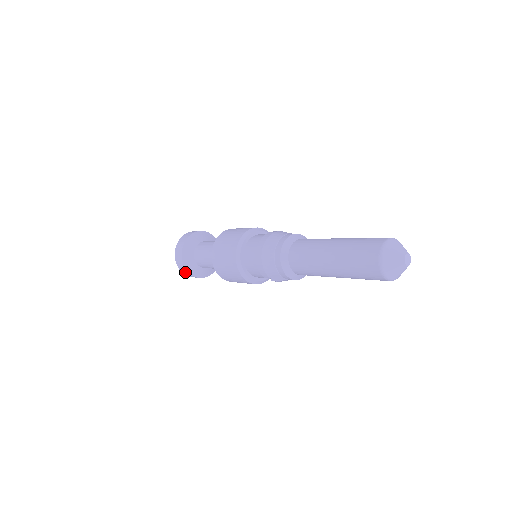
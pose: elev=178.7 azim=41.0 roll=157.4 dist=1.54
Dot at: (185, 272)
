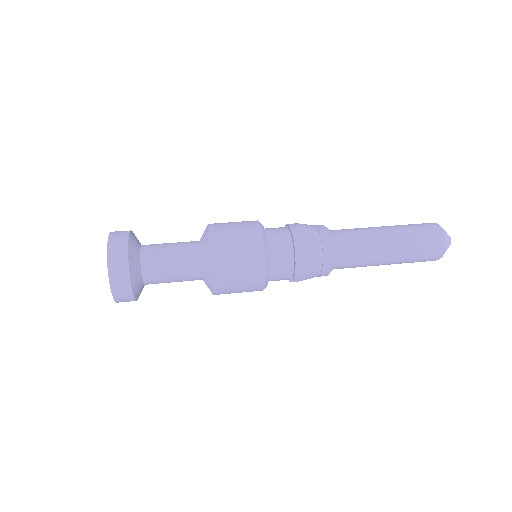
Dot at: (125, 299)
